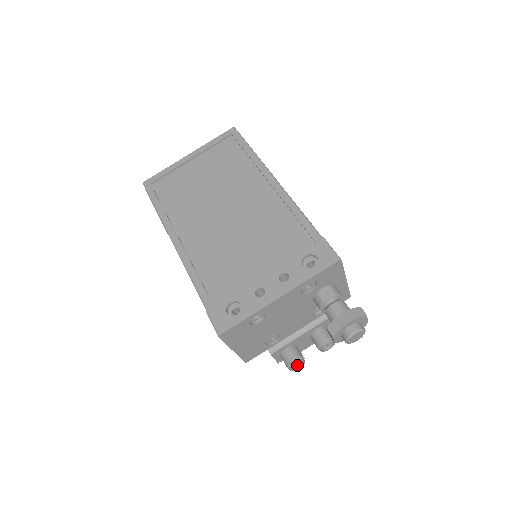
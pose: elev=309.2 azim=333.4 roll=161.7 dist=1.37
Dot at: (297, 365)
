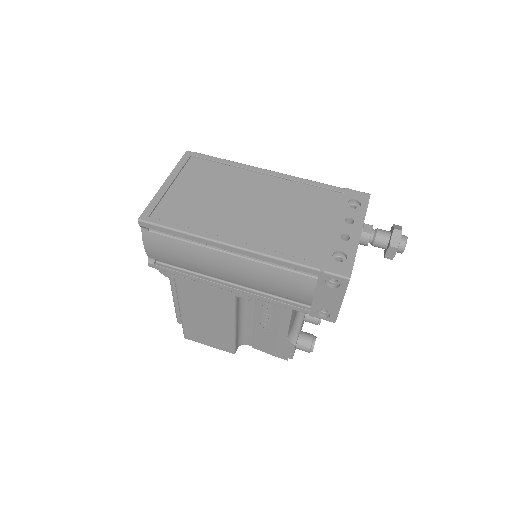
Dot at: occluded
